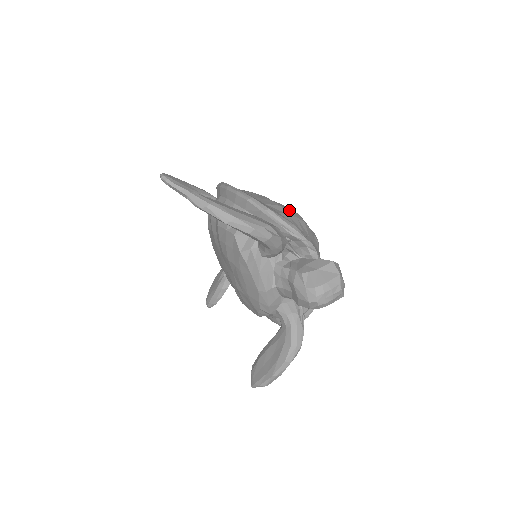
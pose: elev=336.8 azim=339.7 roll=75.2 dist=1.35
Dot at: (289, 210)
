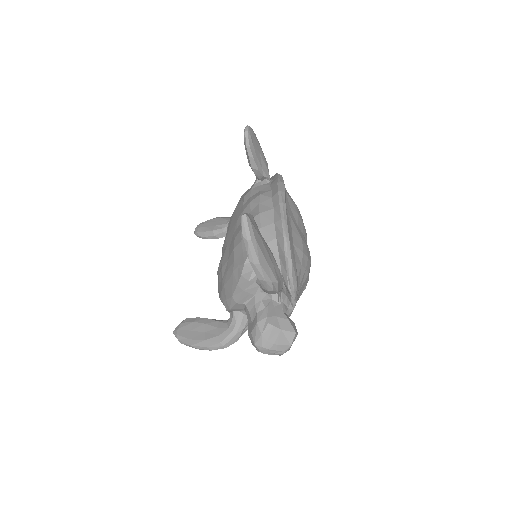
Dot at: (306, 259)
